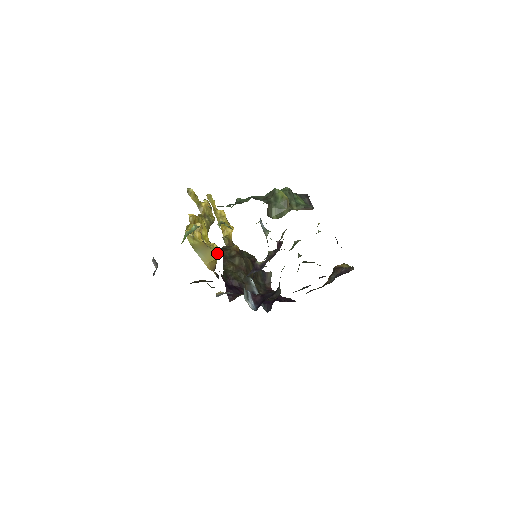
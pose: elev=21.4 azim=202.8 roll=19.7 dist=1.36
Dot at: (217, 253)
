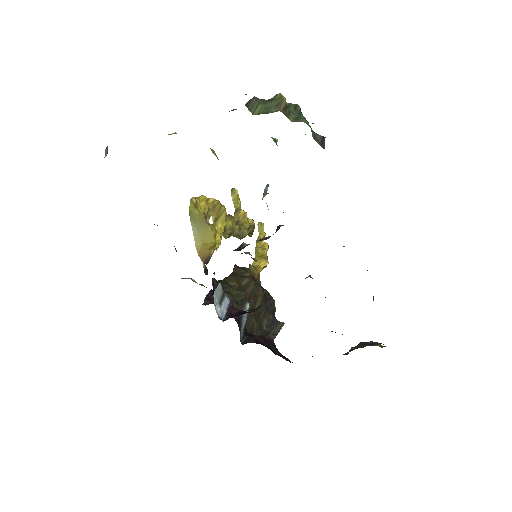
Dot at: (213, 234)
